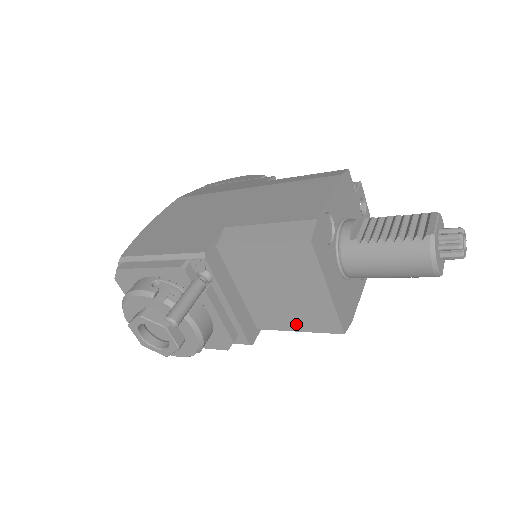
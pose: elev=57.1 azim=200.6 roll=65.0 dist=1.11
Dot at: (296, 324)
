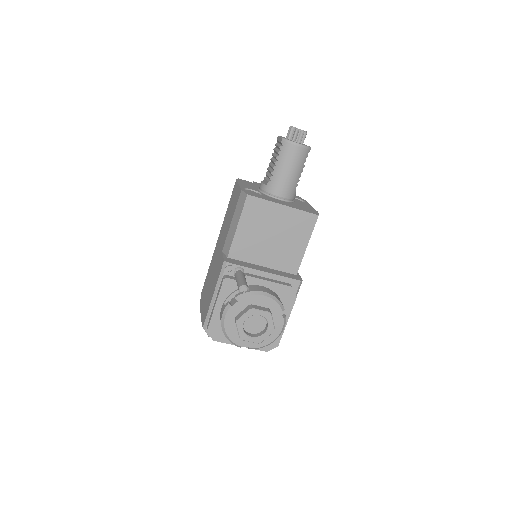
Dot at: (301, 243)
